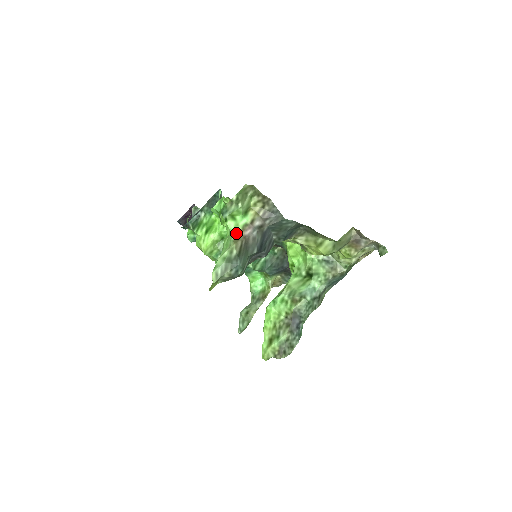
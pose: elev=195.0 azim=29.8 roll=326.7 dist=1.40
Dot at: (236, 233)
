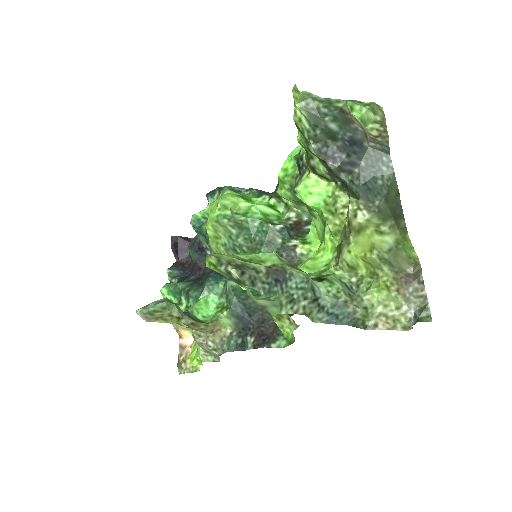
Dot at: occluded
